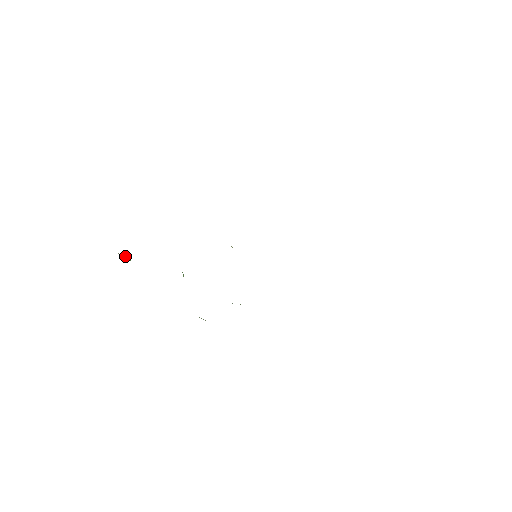
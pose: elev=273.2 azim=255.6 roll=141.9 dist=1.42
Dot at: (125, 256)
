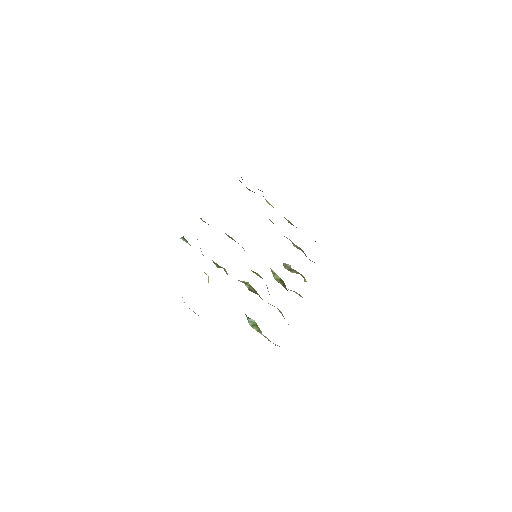
Dot at: occluded
